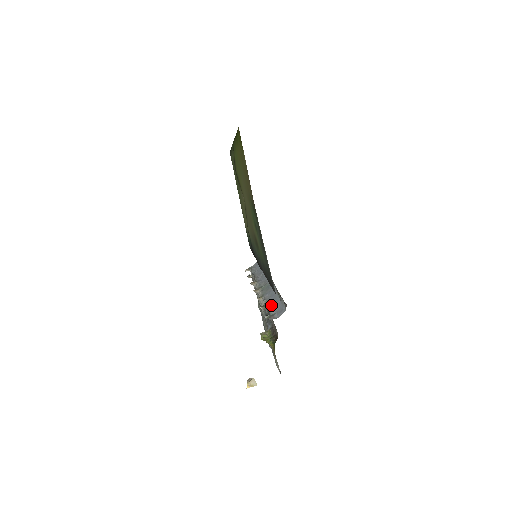
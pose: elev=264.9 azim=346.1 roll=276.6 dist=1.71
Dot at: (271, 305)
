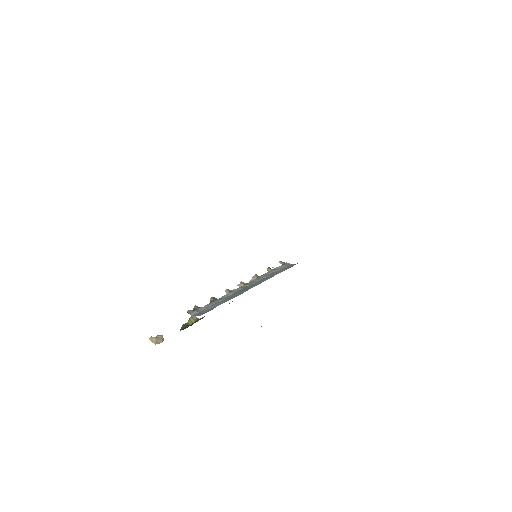
Dot at: (213, 303)
